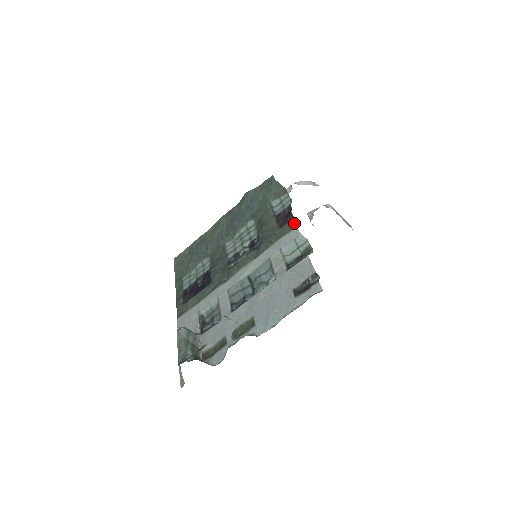
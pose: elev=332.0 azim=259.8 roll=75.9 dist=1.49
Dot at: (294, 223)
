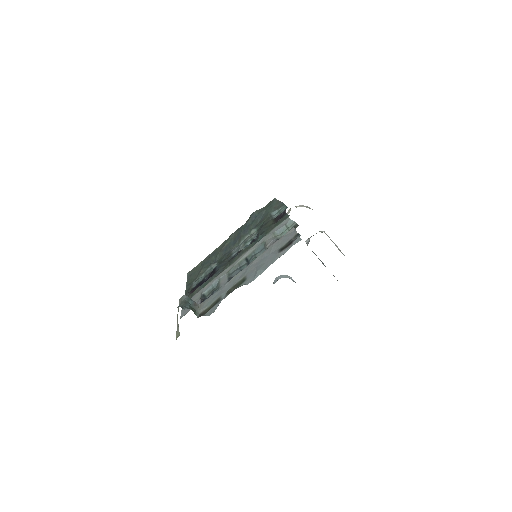
Dot at: (286, 216)
